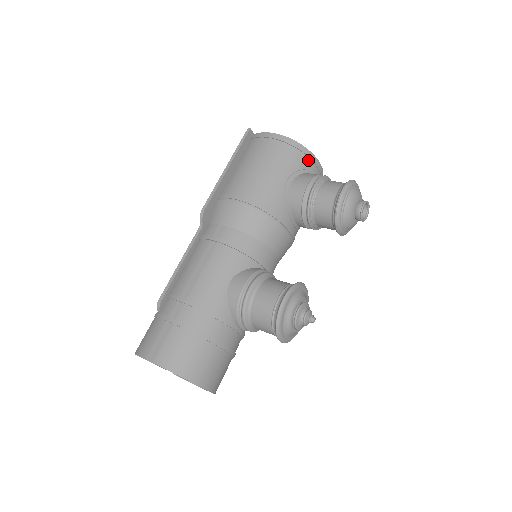
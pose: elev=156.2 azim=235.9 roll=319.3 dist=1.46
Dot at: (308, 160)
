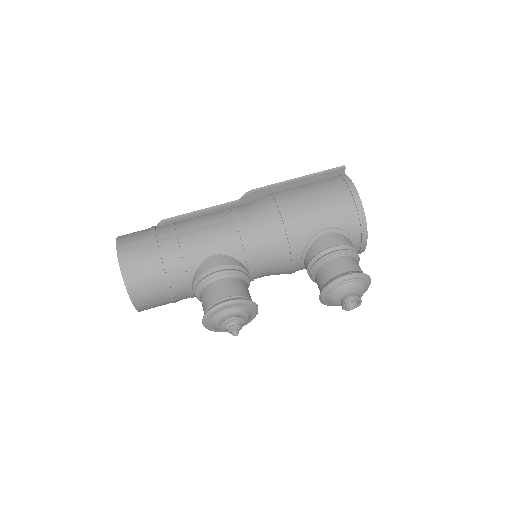
Dot at: (358, 229)
